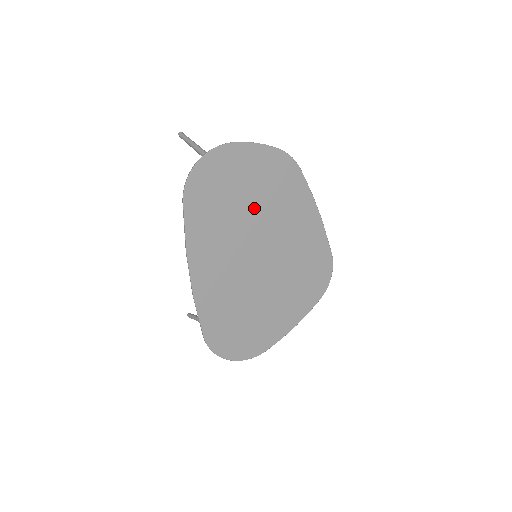
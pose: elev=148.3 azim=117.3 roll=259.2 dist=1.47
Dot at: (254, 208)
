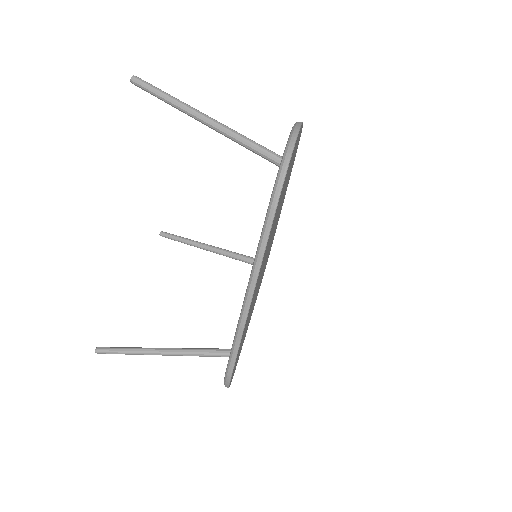
Dot at: (281, 201)
